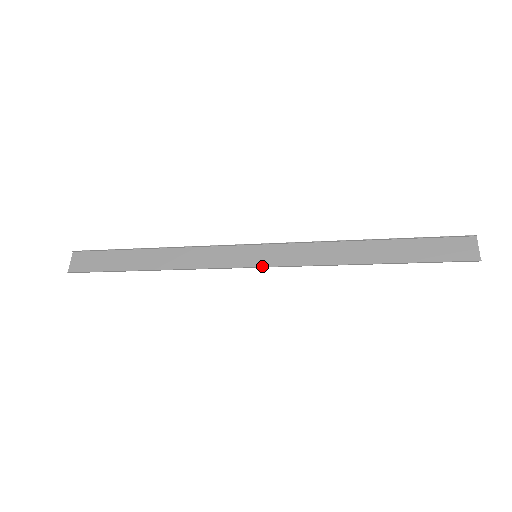
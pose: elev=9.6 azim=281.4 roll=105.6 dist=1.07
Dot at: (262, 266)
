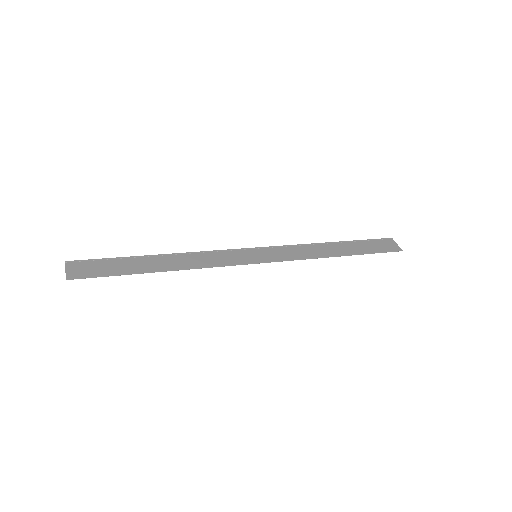
Dot at: (265, 262)
